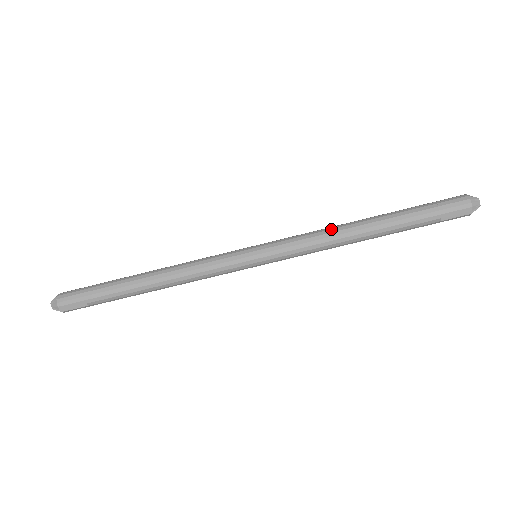
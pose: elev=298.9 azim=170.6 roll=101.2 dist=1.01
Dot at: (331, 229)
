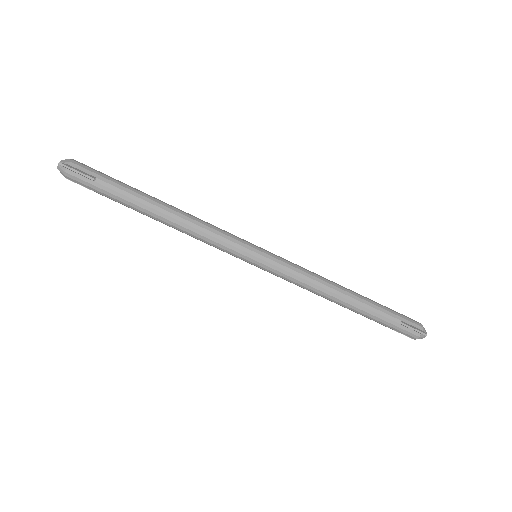
Dot at: (323, 284)
